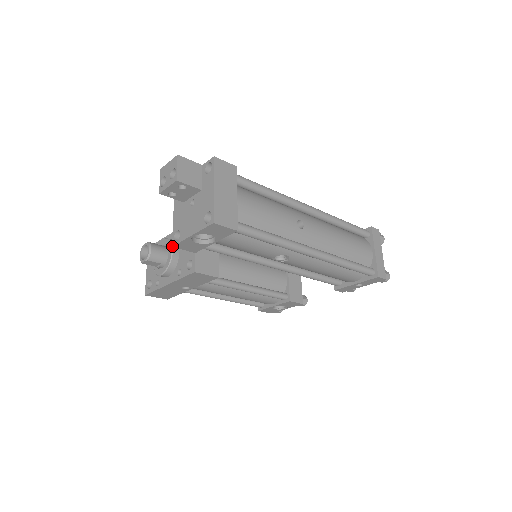
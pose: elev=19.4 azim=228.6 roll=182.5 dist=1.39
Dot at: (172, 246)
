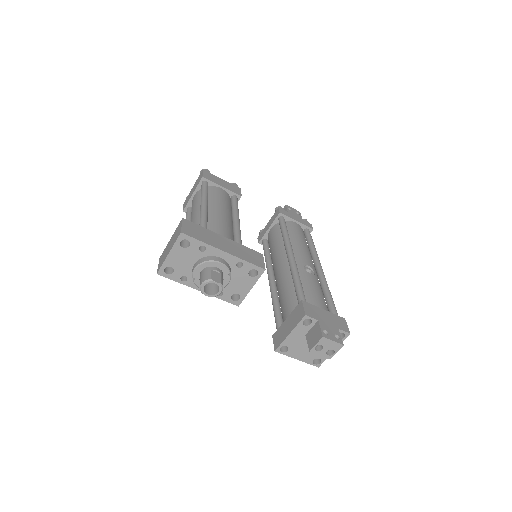
Dot at: occluded
